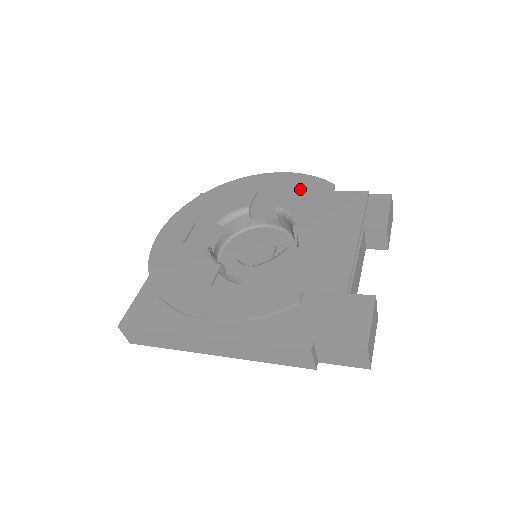
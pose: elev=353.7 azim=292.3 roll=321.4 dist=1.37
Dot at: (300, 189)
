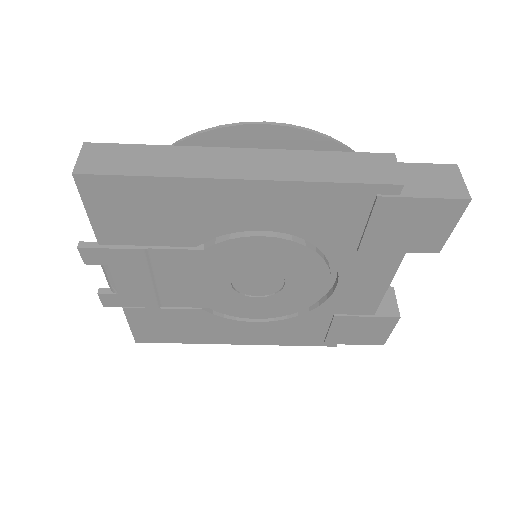
Dot at: occluded
